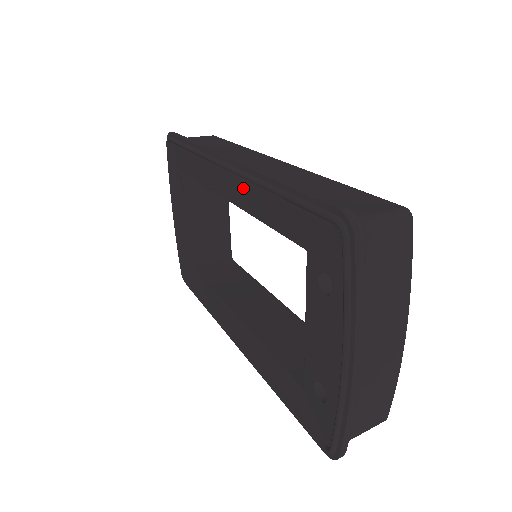
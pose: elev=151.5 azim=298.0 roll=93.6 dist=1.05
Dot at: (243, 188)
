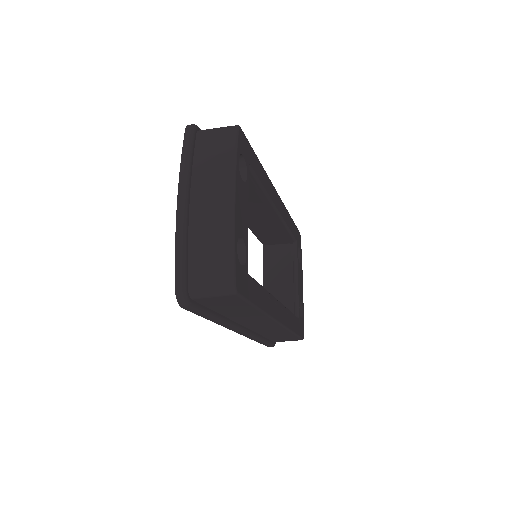
Dot at: occluded
